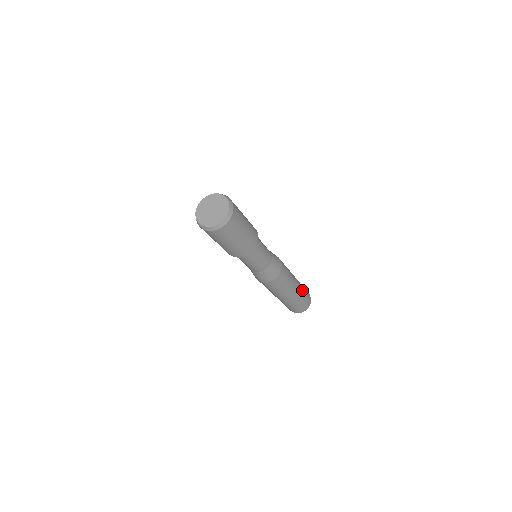
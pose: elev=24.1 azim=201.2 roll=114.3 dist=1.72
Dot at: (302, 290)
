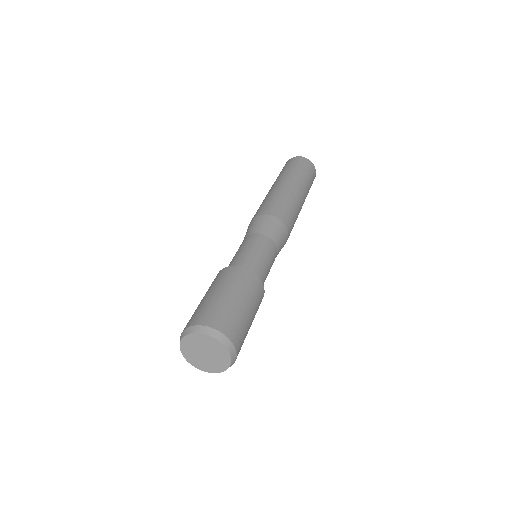
Dot at: (307, 191)
